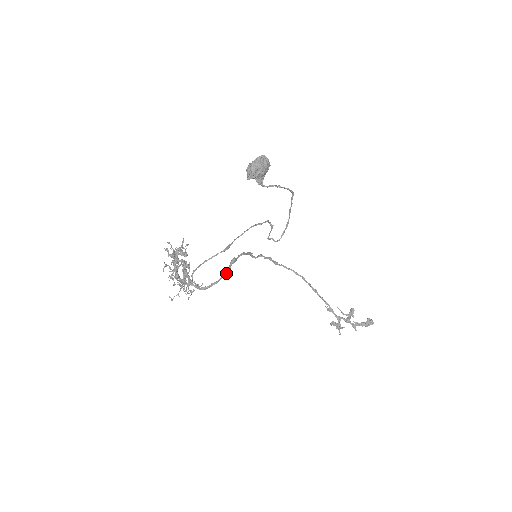
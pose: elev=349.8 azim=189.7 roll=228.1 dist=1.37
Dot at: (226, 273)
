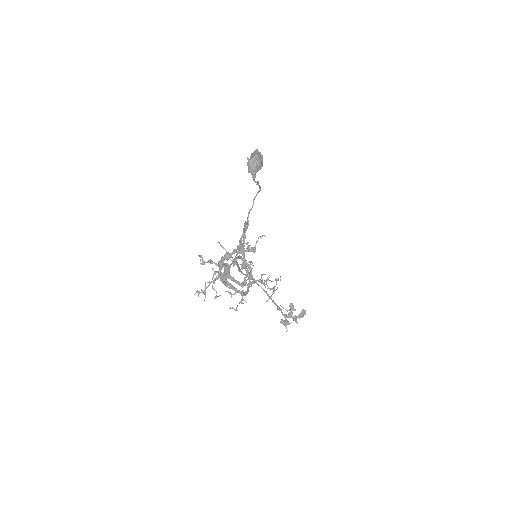
Dot at: occluded
